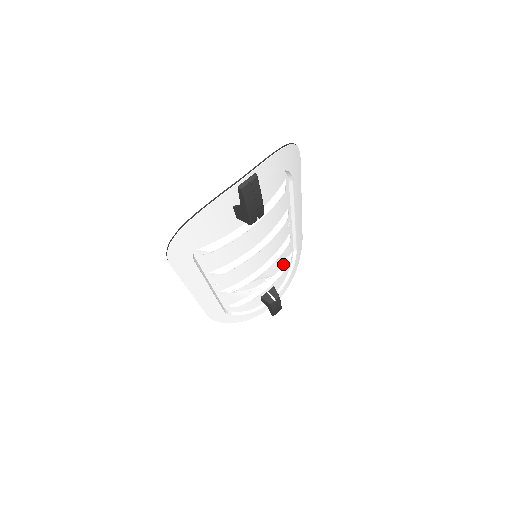
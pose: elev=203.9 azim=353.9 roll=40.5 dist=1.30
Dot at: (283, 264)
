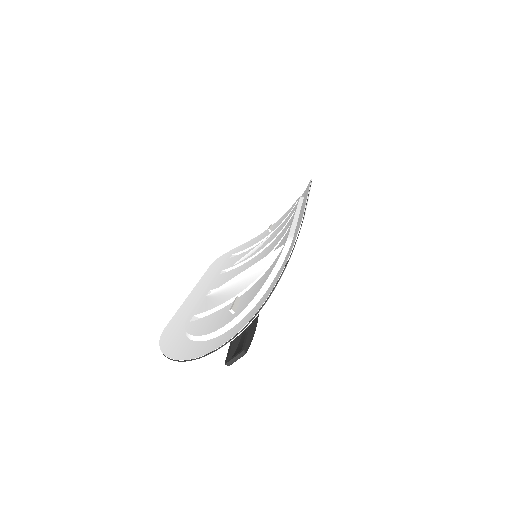
Dot at: occluded
